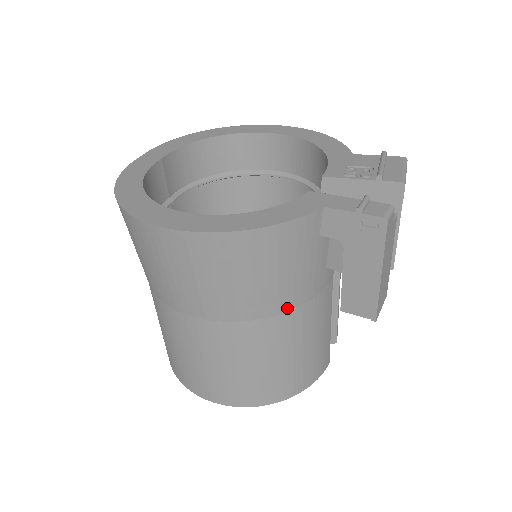
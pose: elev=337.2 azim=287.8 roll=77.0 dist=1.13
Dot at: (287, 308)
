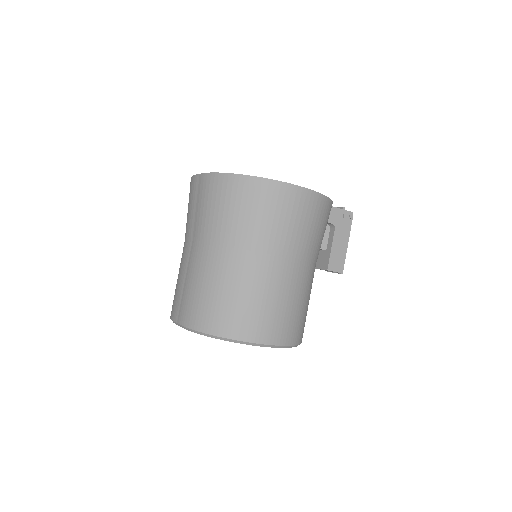
Dot at: occluded
